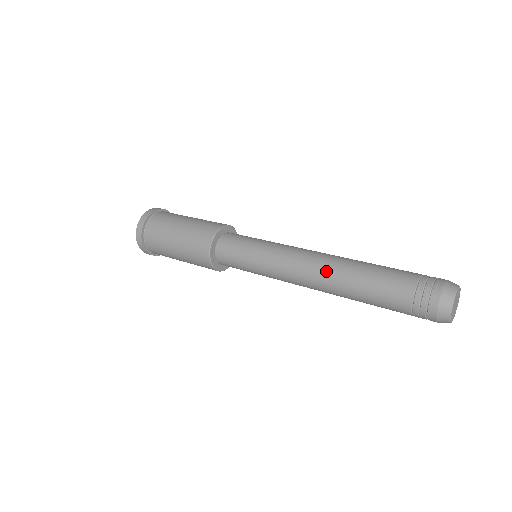
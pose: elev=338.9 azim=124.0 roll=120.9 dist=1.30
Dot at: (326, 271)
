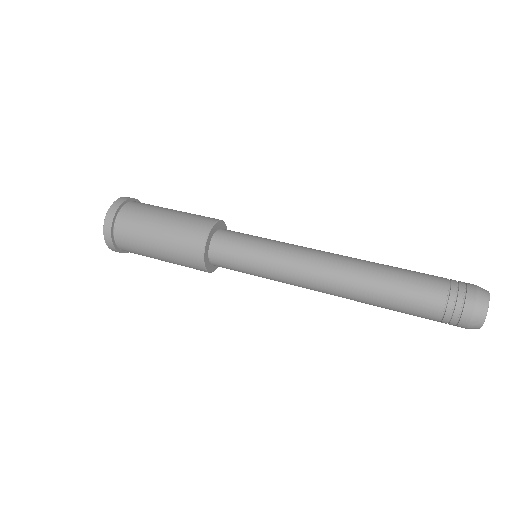
Dot at: (350, 264)
